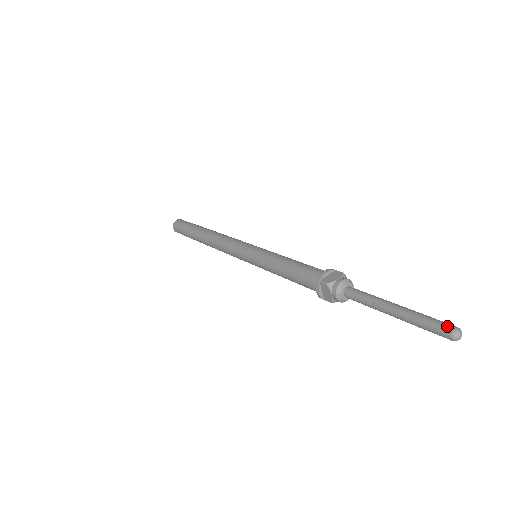
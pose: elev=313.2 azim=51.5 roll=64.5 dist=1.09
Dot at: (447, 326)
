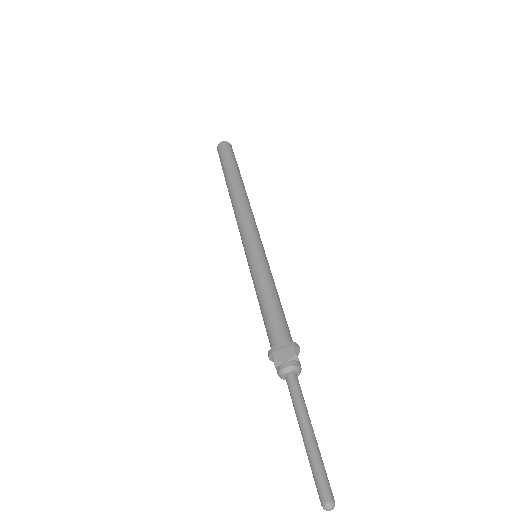
Dot at: (324, 495)
